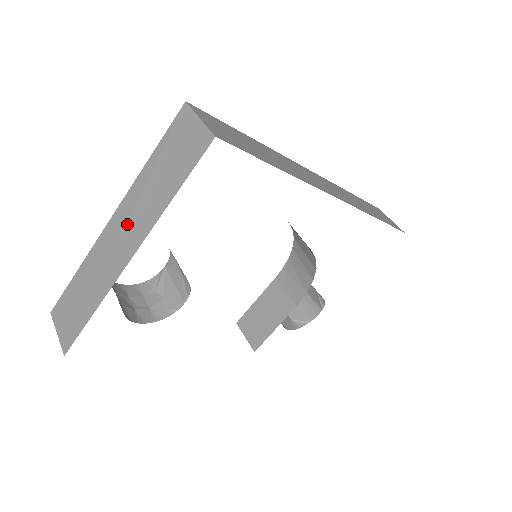
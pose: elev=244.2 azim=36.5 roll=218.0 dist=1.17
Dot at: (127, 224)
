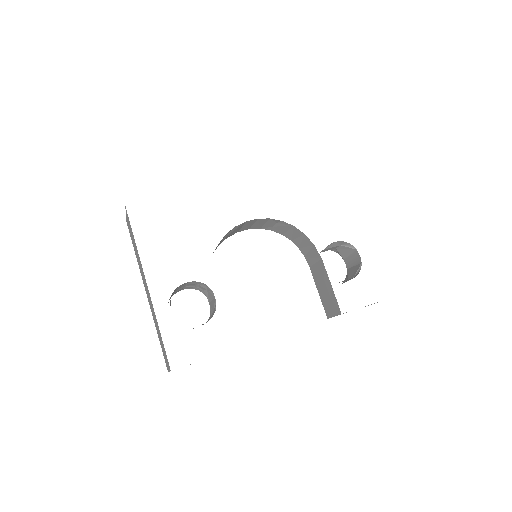
Dot at: (144, 281)
